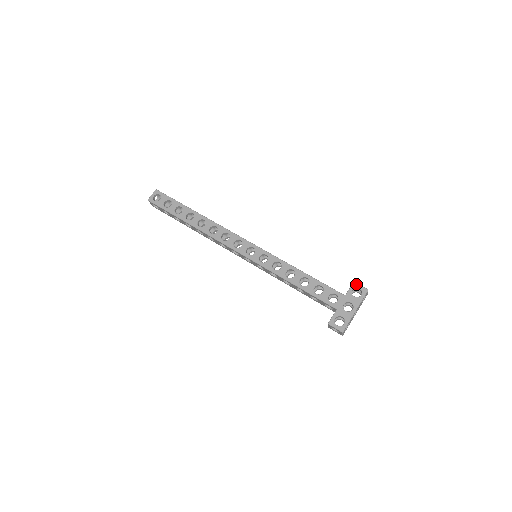
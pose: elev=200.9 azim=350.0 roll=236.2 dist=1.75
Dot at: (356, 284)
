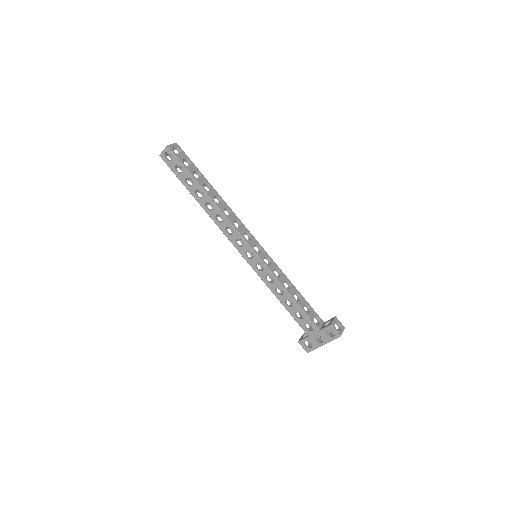
Dot at: (332, 328)
